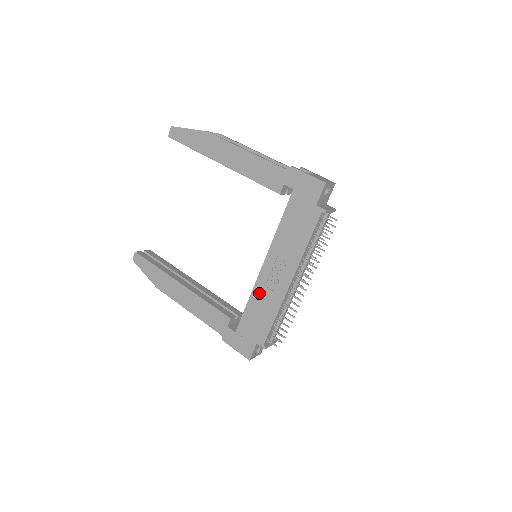
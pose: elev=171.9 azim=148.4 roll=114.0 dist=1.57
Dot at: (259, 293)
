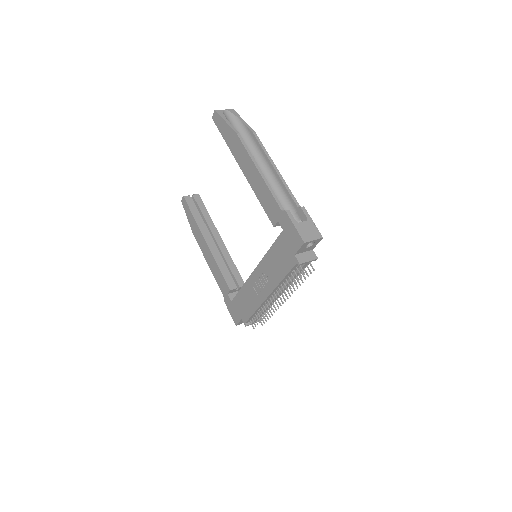
Dot at: (248, 288)
